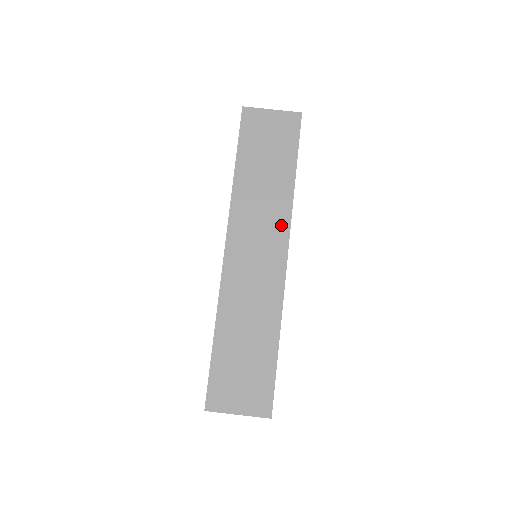
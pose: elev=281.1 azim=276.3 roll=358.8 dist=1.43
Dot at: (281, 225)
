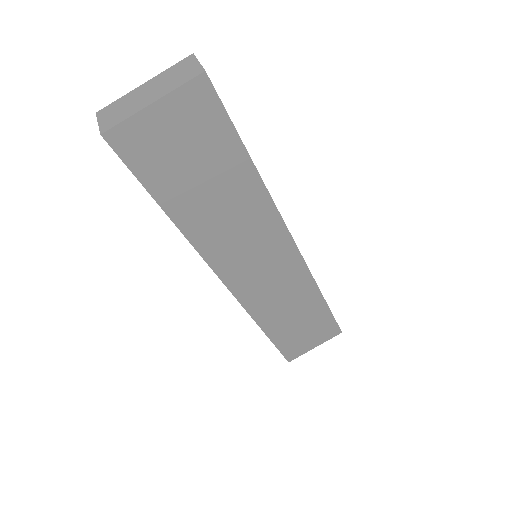
Dot at: (272, 228)
